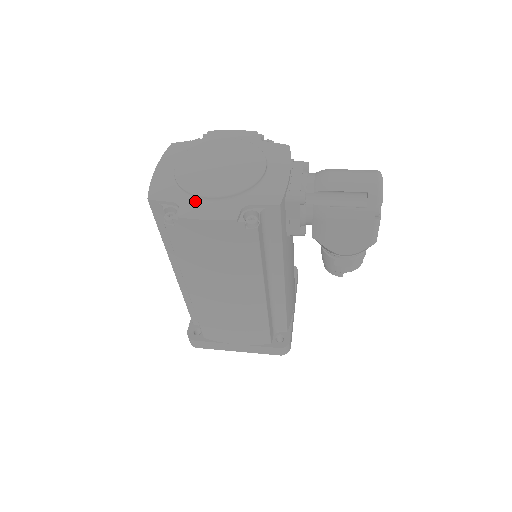
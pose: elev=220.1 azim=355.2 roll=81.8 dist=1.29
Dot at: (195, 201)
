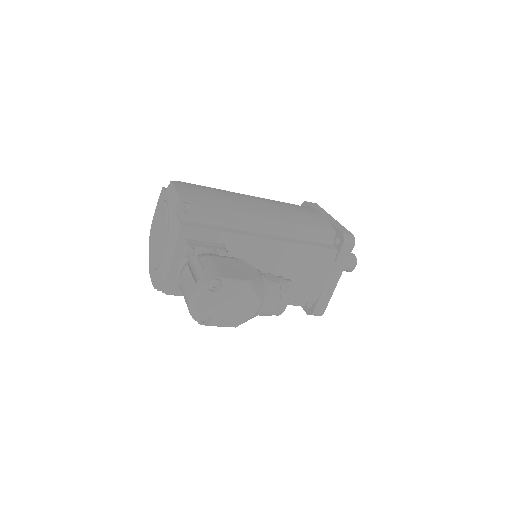
Dot at: occluded
